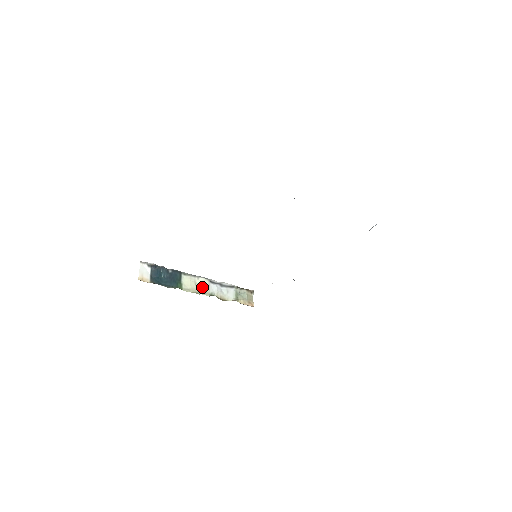
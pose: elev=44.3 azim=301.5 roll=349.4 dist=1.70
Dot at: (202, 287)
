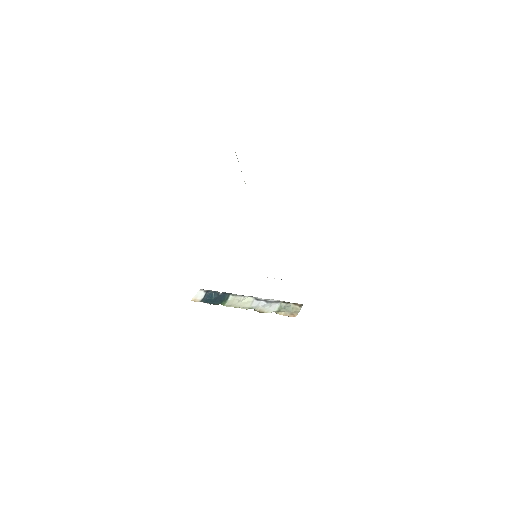
Dot at: (244, 303)
